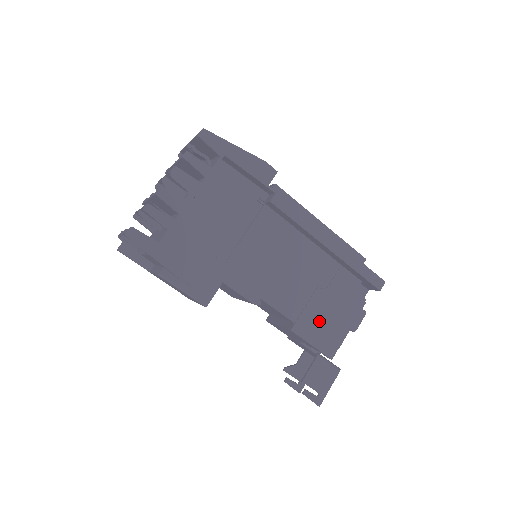
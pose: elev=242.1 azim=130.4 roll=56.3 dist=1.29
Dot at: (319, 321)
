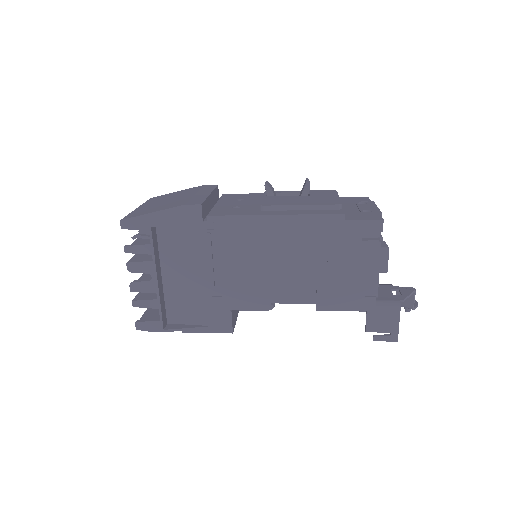
Dot at: (339, 288)
